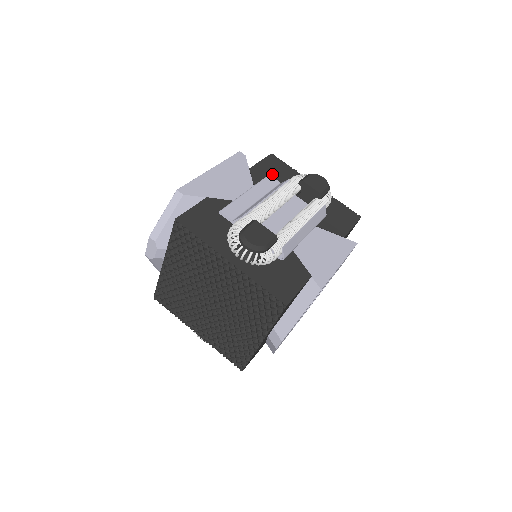
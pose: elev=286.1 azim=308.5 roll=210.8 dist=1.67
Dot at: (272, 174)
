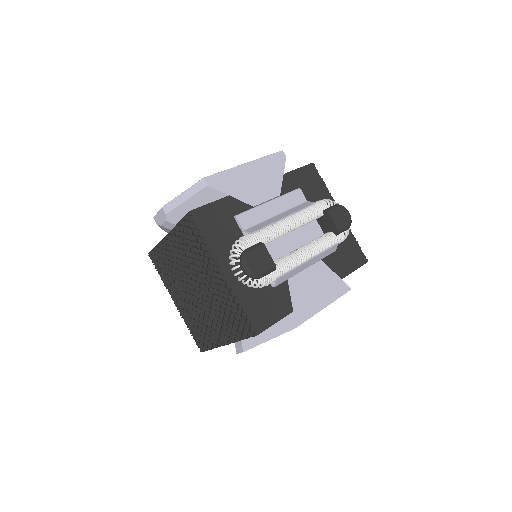
Dot at: (303, 187)
